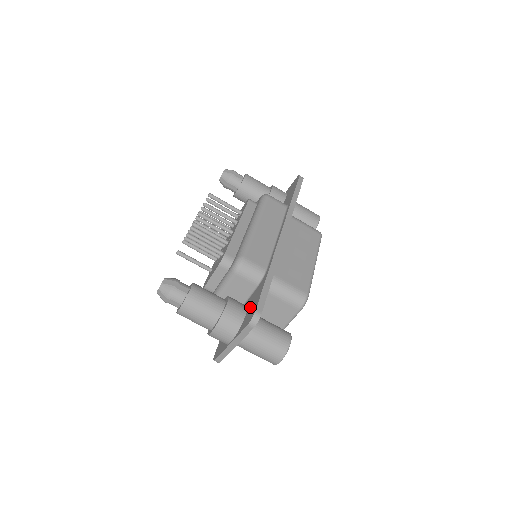
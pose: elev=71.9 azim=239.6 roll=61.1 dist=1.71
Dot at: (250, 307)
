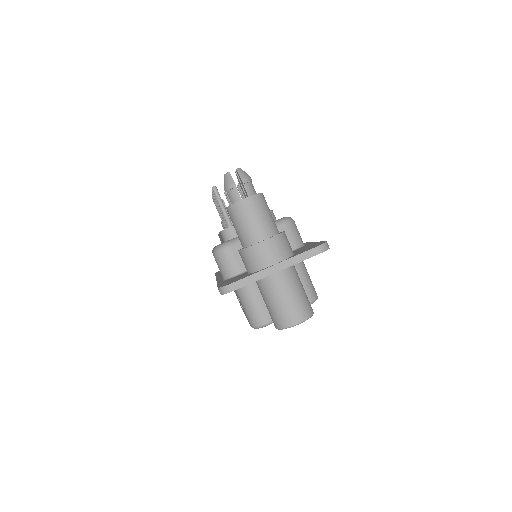
Dot at: (300, 250)
